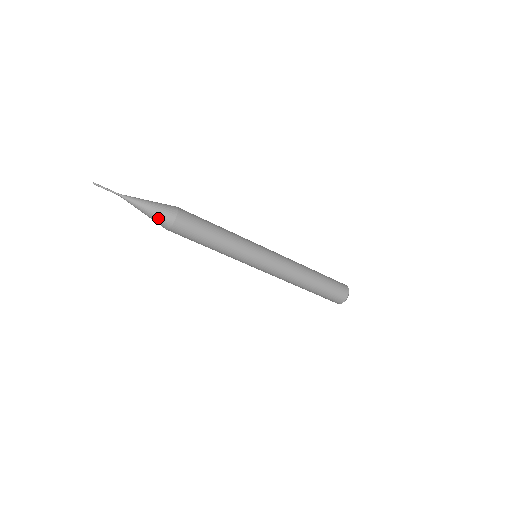
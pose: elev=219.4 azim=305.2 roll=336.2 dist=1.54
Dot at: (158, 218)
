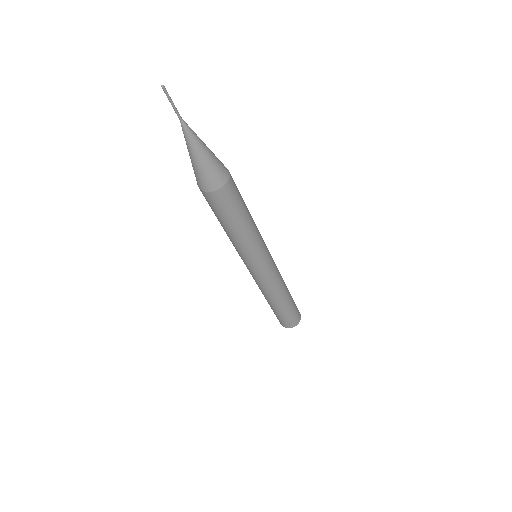
Dot at: (213, 170)
